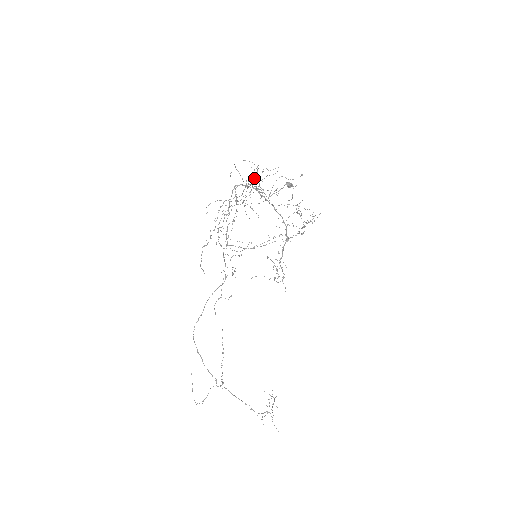
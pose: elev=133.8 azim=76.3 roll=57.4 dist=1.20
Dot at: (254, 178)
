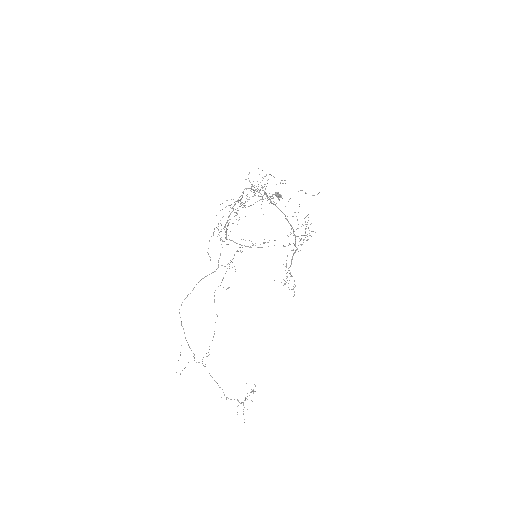
Dot at: occluded
